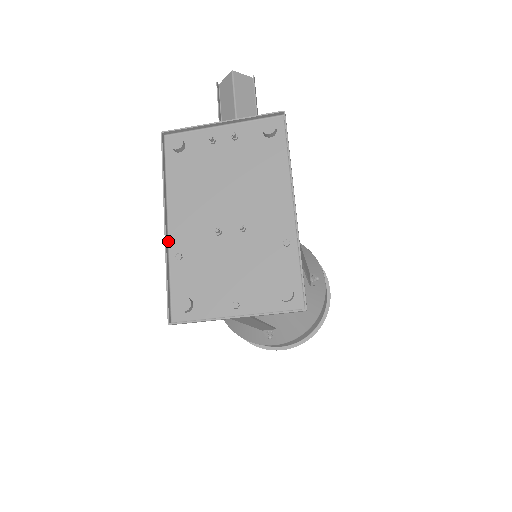
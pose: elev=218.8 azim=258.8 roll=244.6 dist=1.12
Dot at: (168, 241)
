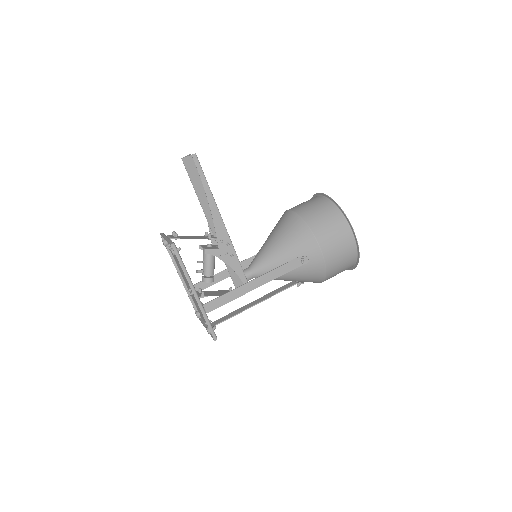
Dot at: (186, 284)
